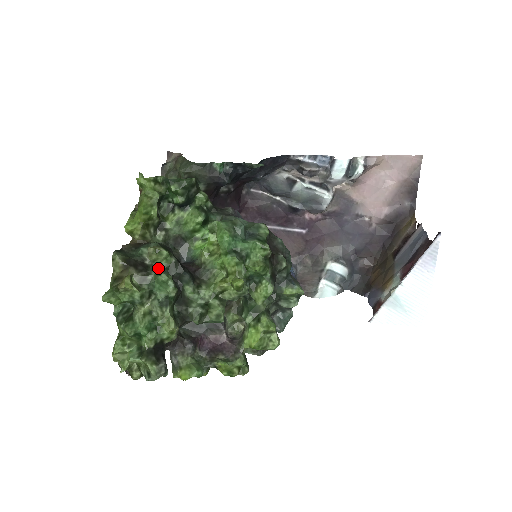
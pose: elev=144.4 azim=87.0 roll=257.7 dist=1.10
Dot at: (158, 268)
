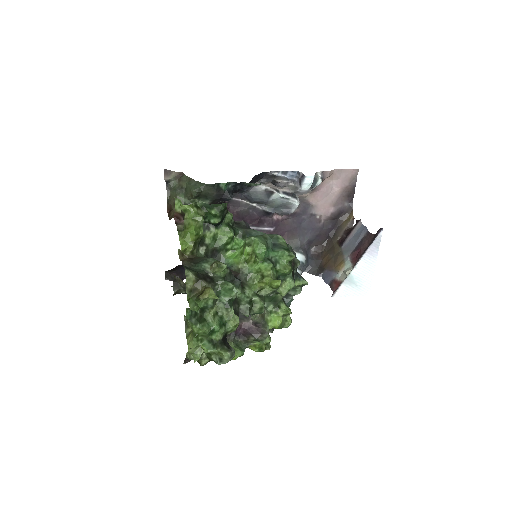
Dot at: (221, 279)
